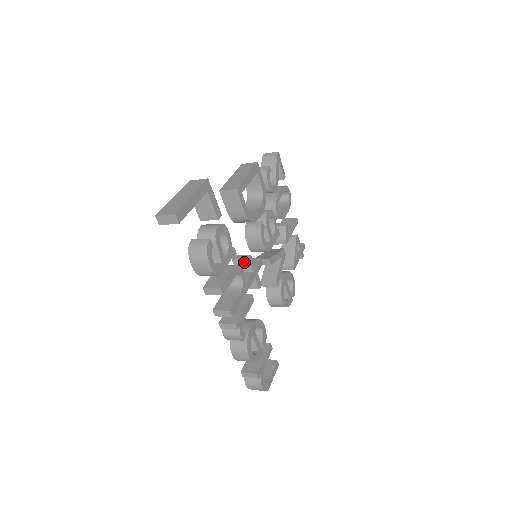
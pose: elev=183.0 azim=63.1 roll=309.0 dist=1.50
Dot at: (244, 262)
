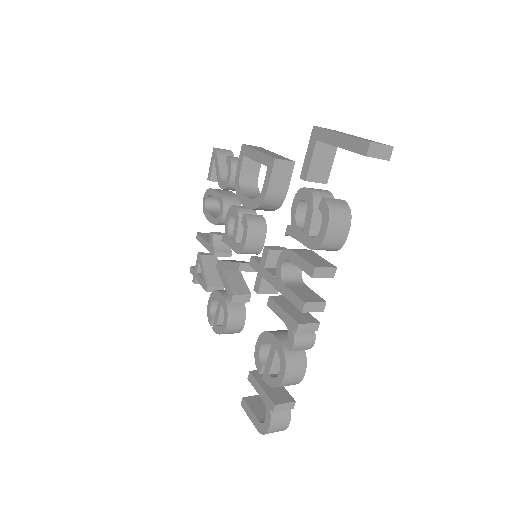
Dot at: occluded
